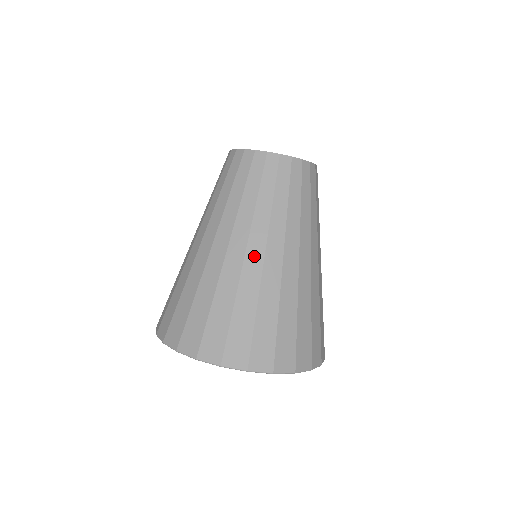
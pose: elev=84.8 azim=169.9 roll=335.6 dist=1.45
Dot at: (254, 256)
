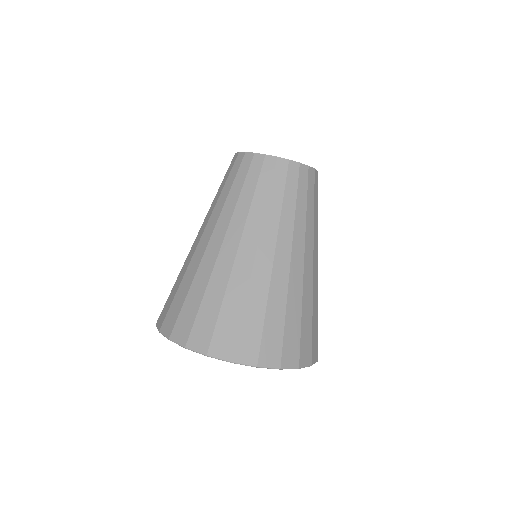
Dot at: (308, 265)
